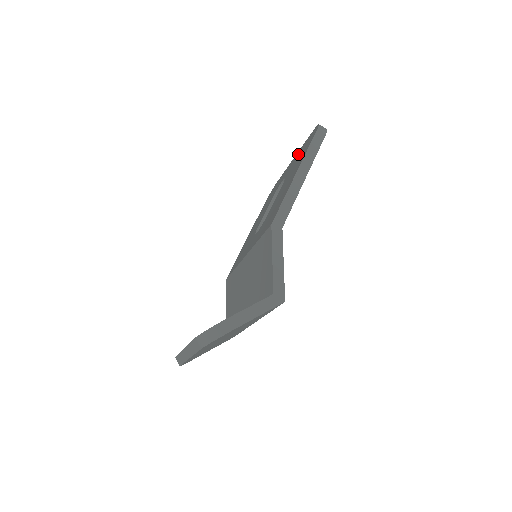
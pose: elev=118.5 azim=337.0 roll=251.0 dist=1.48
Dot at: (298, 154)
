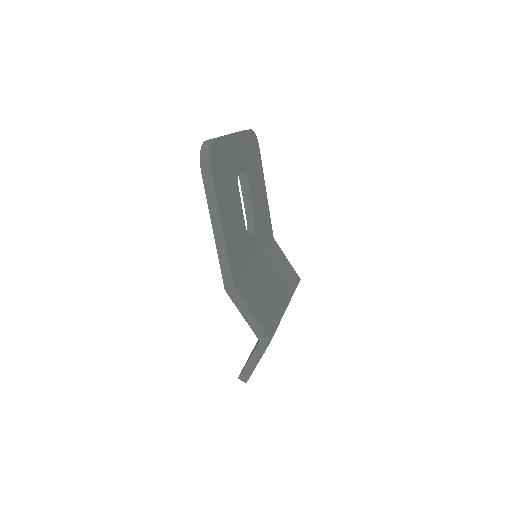
Dot at: occluded
